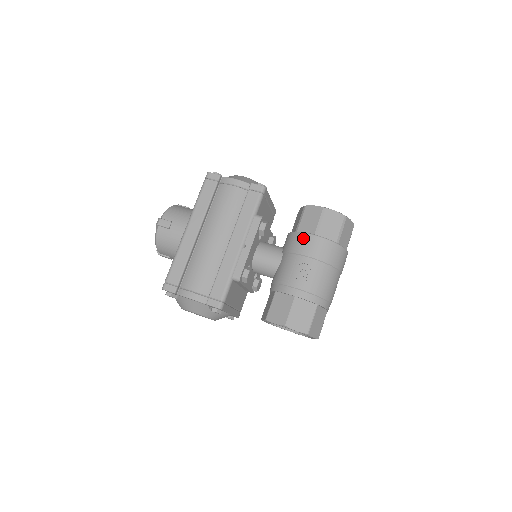
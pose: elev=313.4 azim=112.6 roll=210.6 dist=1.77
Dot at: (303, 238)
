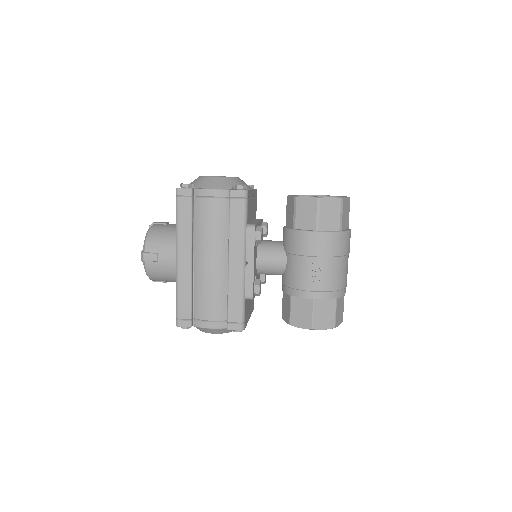
Dot at: (305, 238)
